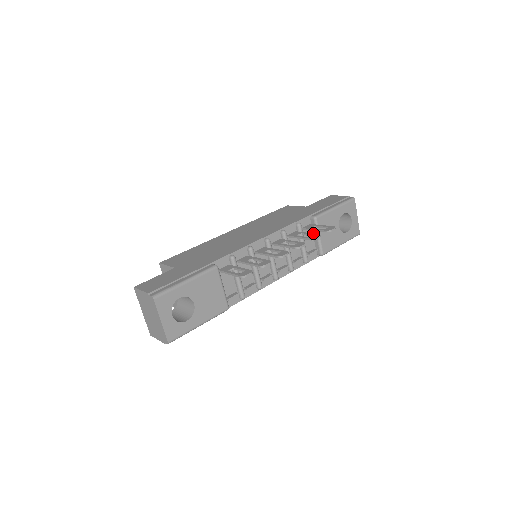
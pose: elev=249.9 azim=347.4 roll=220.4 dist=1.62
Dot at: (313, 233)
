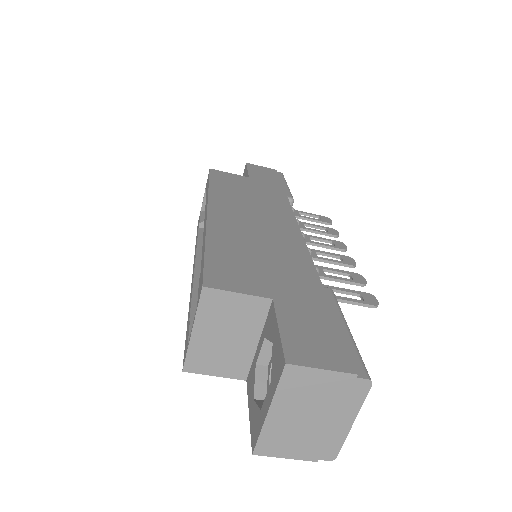
Dot at: occluded
